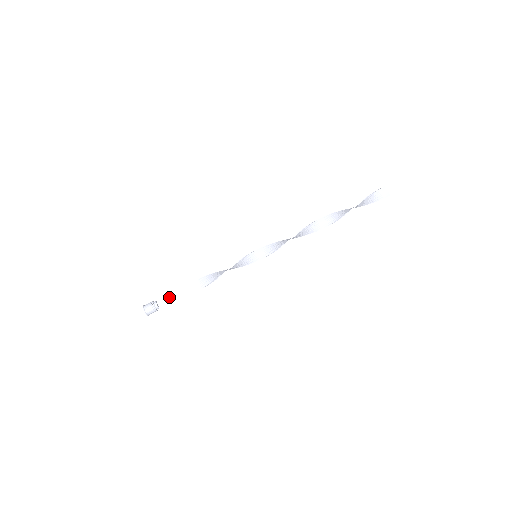
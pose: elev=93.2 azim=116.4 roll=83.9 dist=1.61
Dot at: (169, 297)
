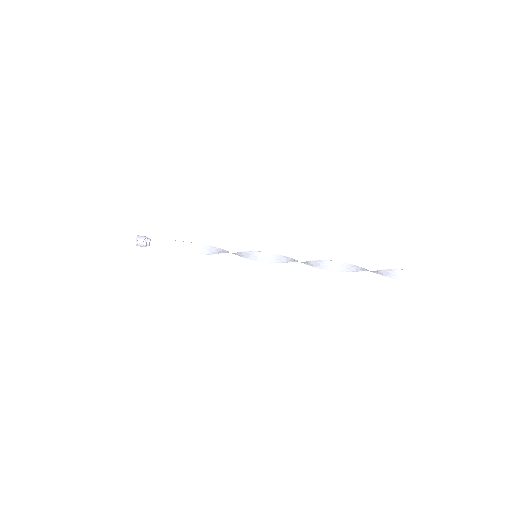
Dot at: (163, 242)
